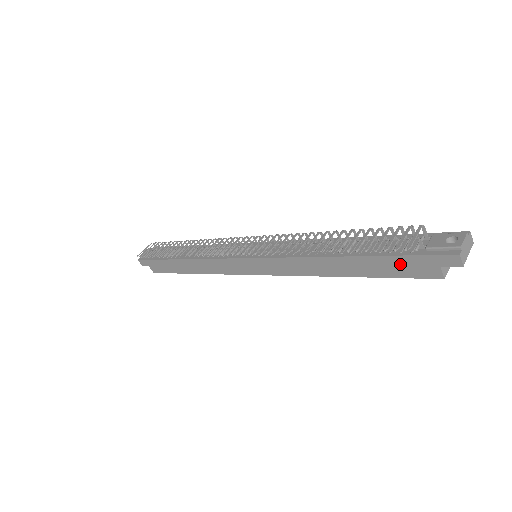
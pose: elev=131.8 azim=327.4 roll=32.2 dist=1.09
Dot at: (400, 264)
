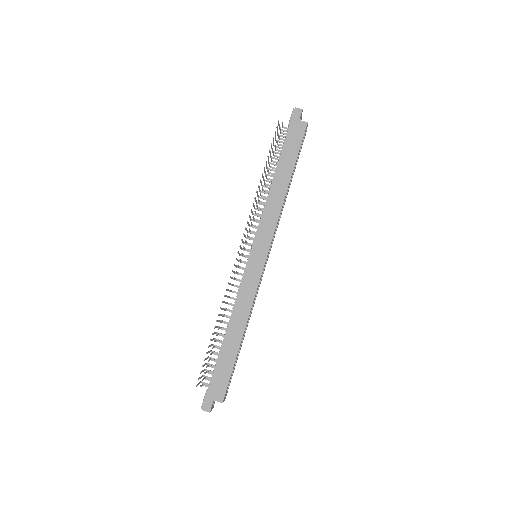
Dot at: (291, 140)
